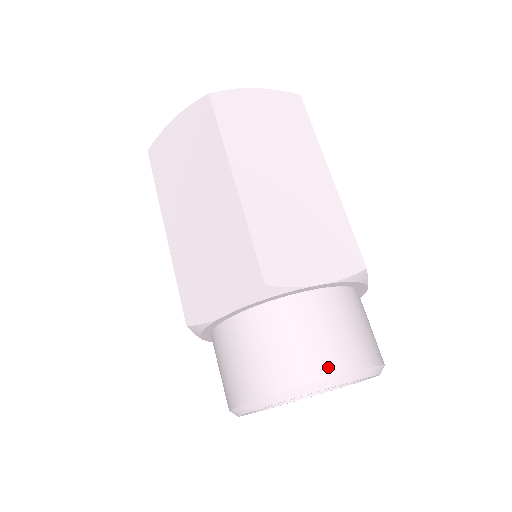
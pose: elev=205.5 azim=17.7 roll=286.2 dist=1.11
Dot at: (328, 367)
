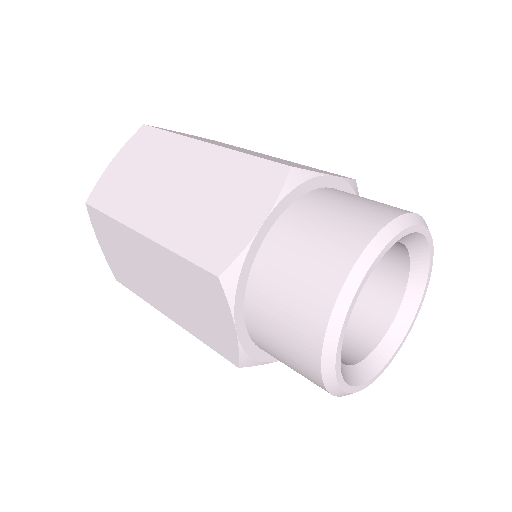
Dot at: (333, 277)
